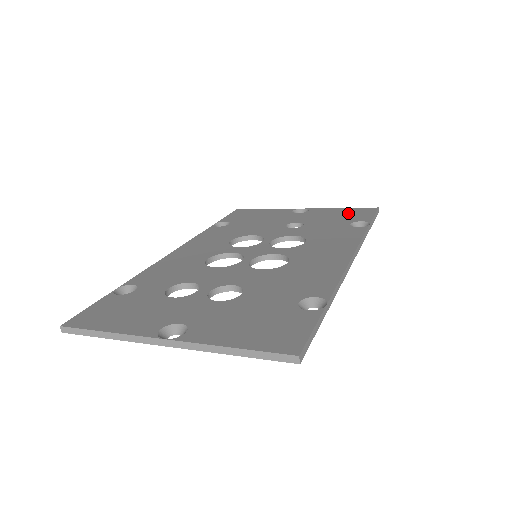
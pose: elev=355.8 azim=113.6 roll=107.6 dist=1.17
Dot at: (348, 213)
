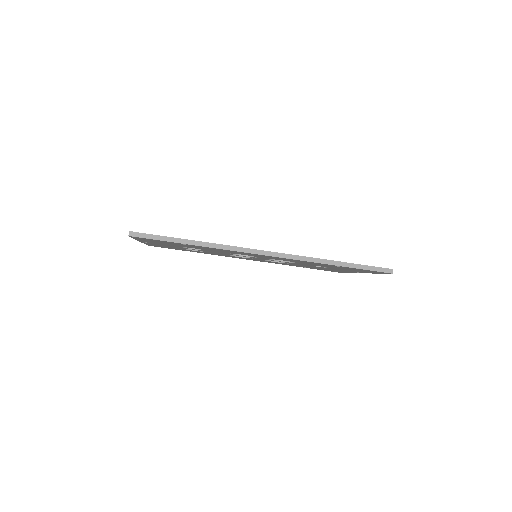
Dot at: occluded
